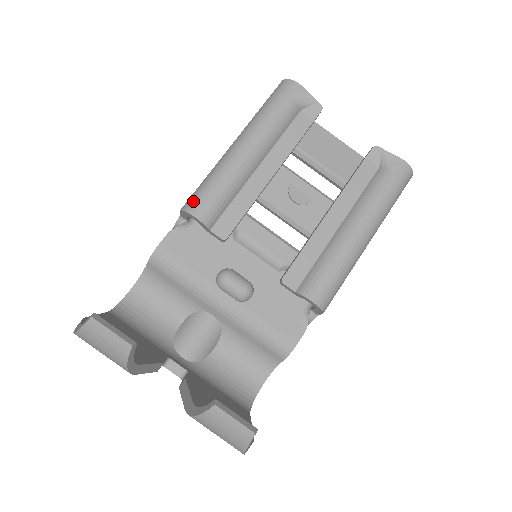
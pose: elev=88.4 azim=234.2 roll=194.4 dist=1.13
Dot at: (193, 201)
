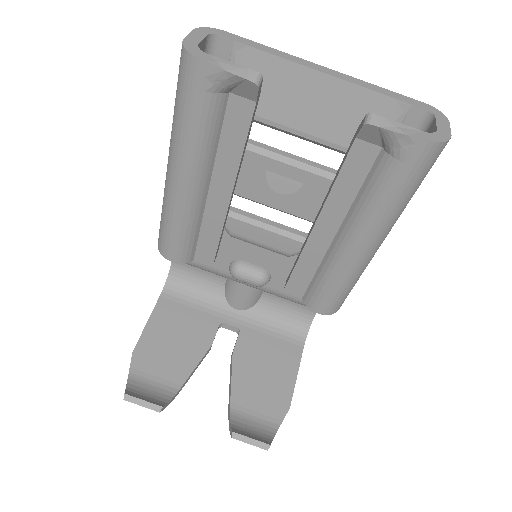
Dot at: (161, 244)
